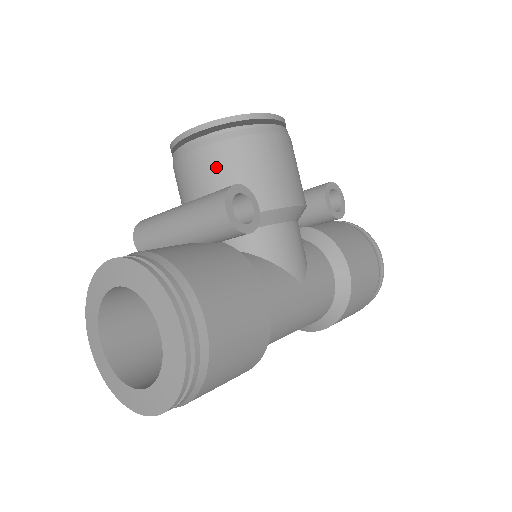
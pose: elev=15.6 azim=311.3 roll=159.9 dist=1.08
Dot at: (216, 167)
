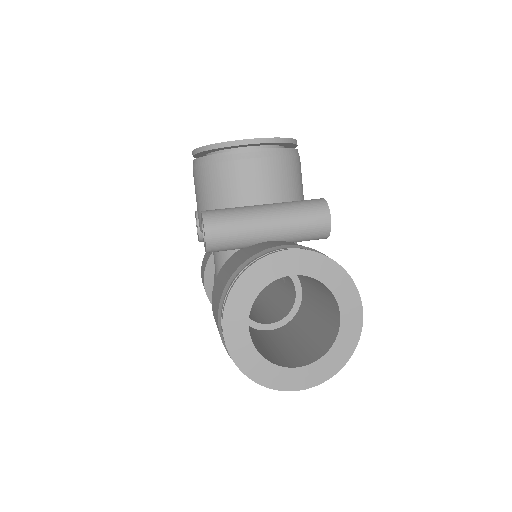
Dot at: (280, 177)
